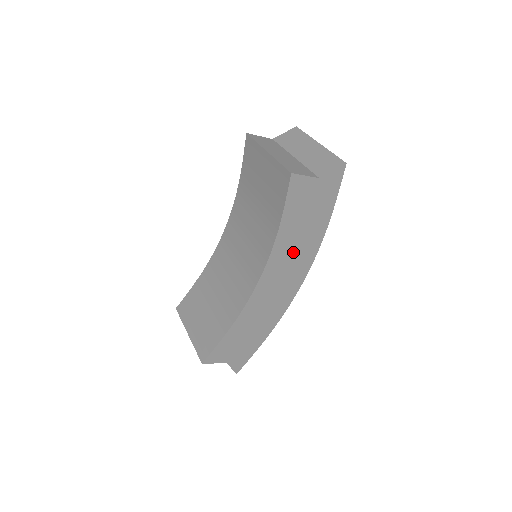
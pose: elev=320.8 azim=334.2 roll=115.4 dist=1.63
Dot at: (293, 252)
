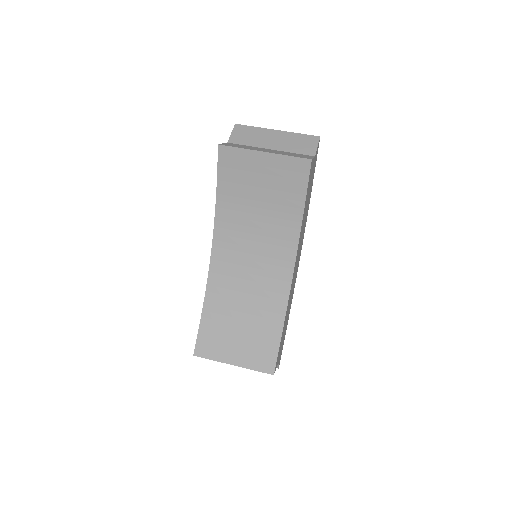
Dot at: (302, 231)
